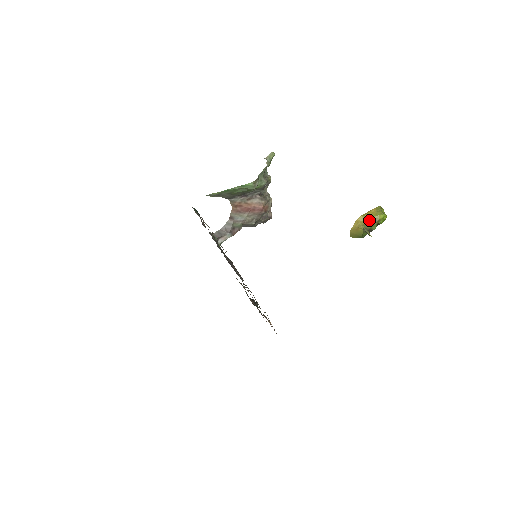
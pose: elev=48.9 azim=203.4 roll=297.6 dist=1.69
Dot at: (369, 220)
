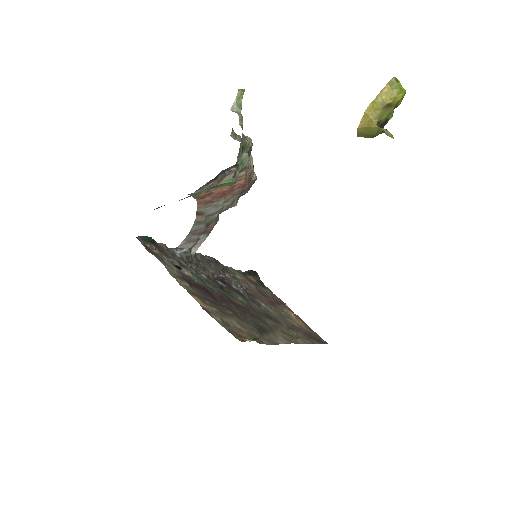
Dot at: (383, 107)
